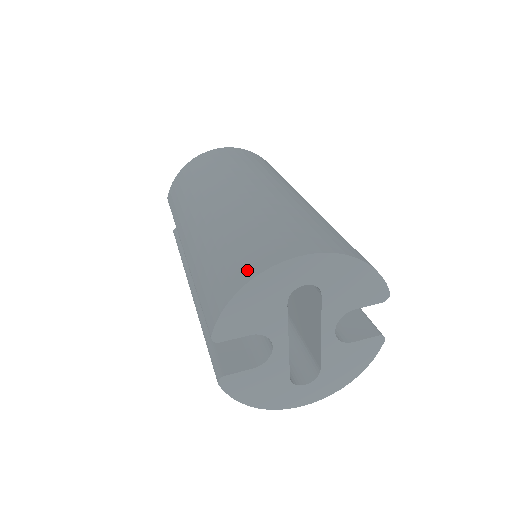
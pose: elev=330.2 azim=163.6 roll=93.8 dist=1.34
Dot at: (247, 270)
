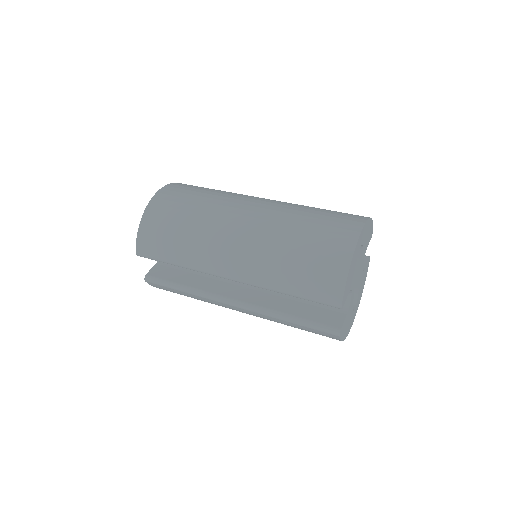
Dot at: (341, 255)
